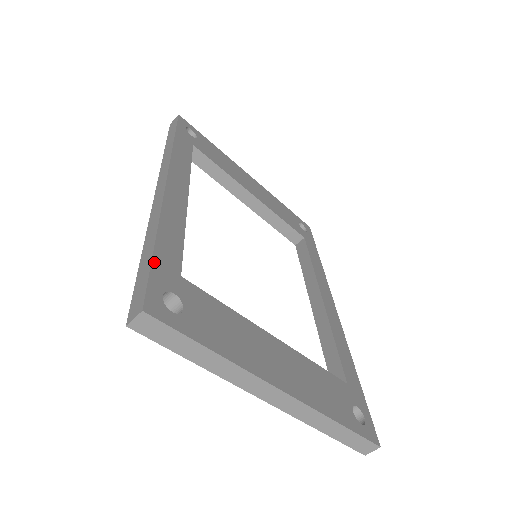
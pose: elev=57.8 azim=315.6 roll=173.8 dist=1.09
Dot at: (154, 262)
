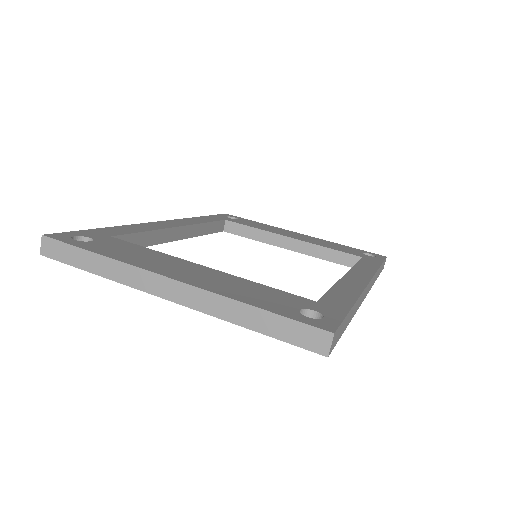
Dot at: (88, 230)
